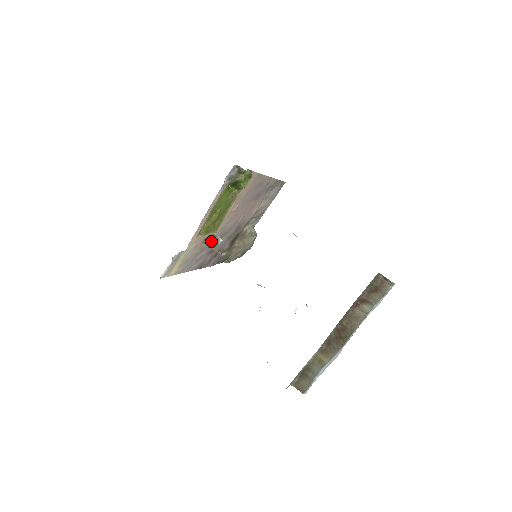
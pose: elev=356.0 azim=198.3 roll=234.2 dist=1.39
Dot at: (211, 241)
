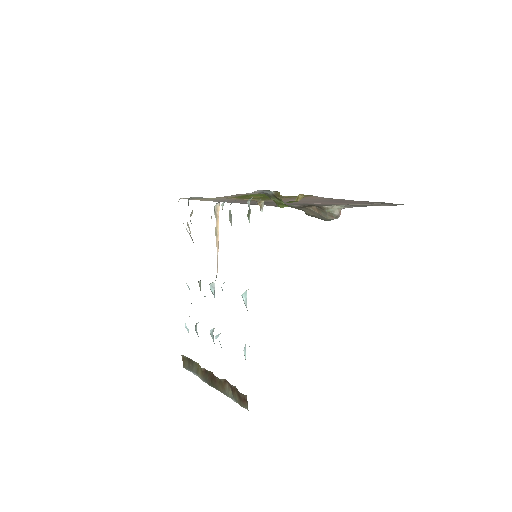
Dot at: occluded
